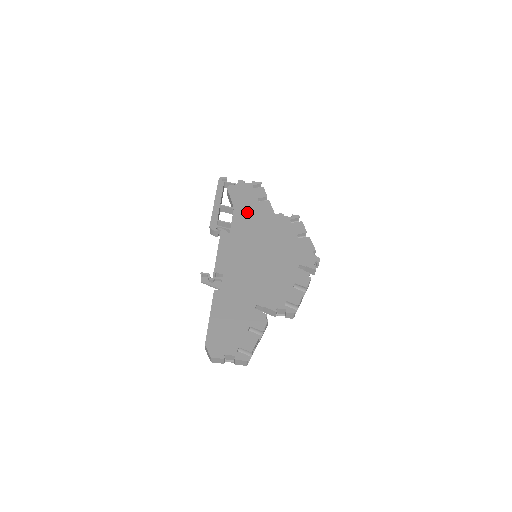
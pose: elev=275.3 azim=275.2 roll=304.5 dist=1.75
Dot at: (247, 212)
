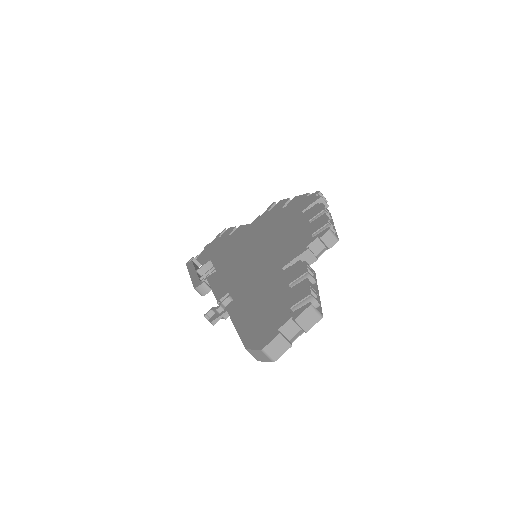
Dot at: (224, 248)
